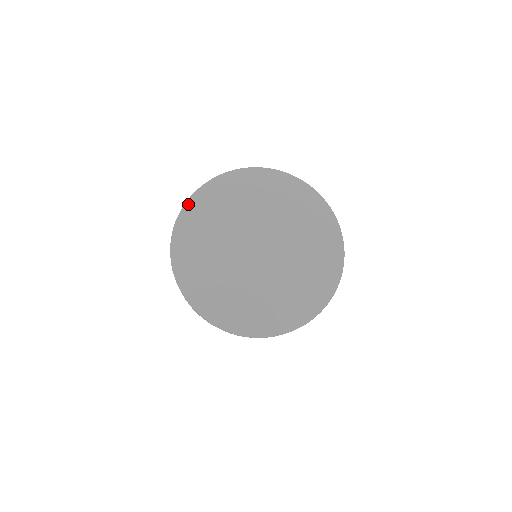
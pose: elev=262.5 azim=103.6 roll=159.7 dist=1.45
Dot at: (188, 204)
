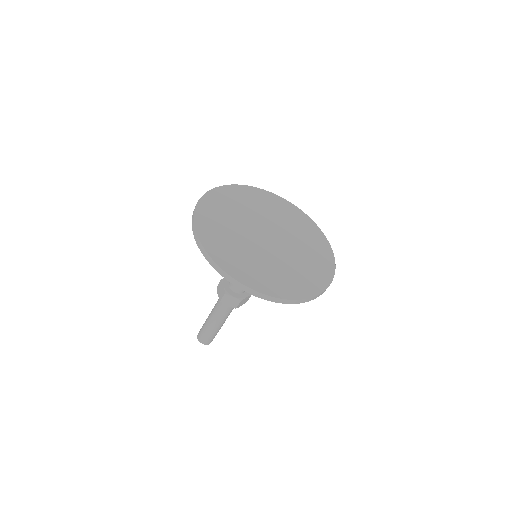
Dot at: (238, 186)
